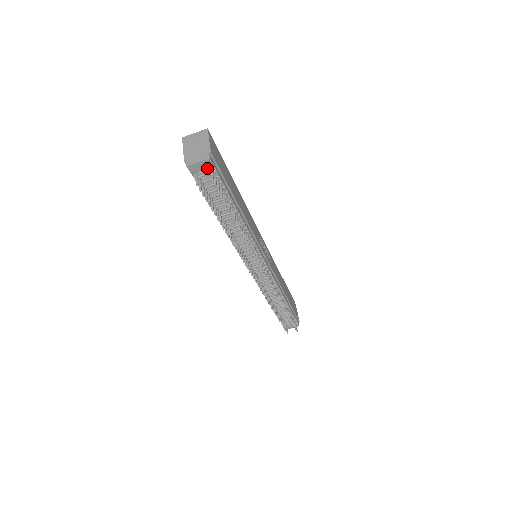
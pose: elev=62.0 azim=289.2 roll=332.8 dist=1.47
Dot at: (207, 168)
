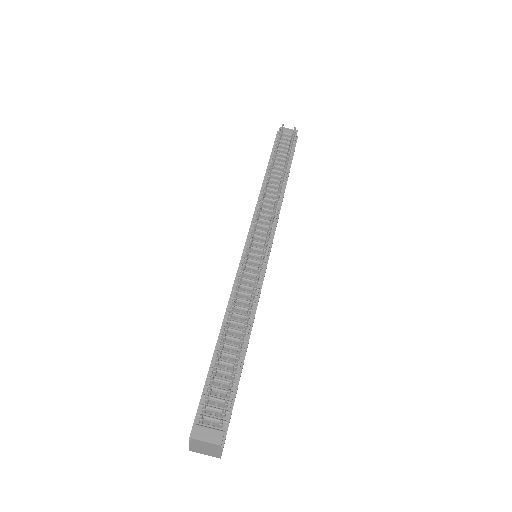
Dot at: (291, 136)
